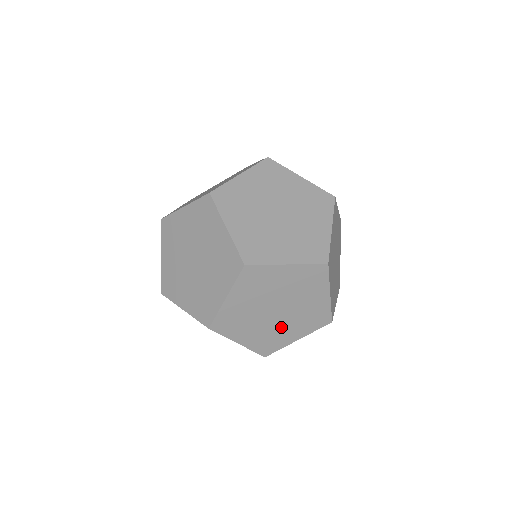
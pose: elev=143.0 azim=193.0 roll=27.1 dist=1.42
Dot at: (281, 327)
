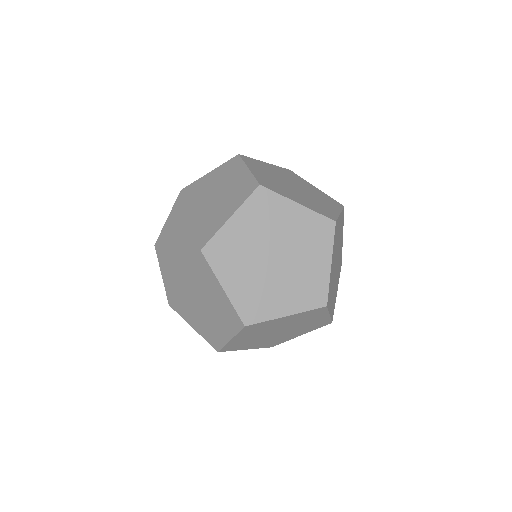
Dot at: (210, 319)
